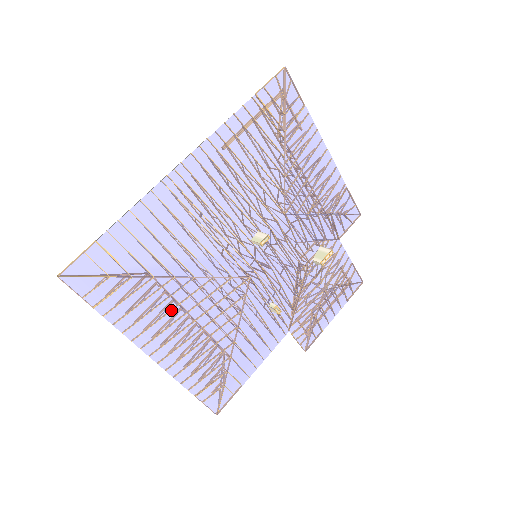
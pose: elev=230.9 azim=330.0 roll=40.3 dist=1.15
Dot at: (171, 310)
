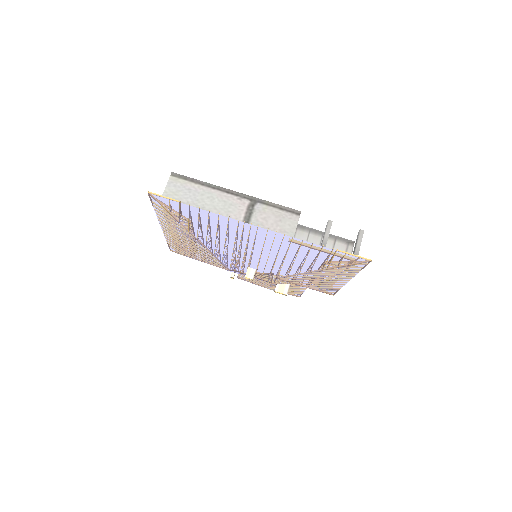
Dot at: (185, 237)
